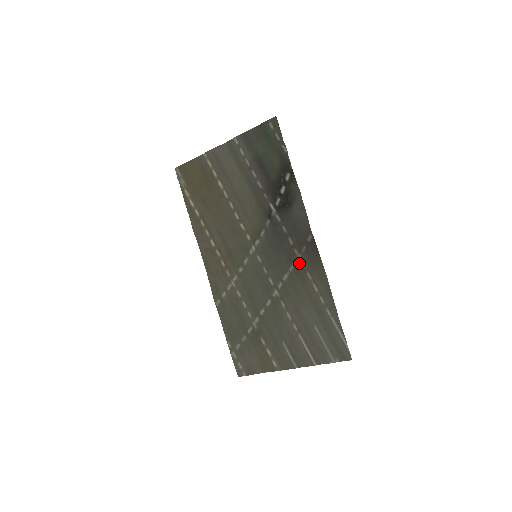
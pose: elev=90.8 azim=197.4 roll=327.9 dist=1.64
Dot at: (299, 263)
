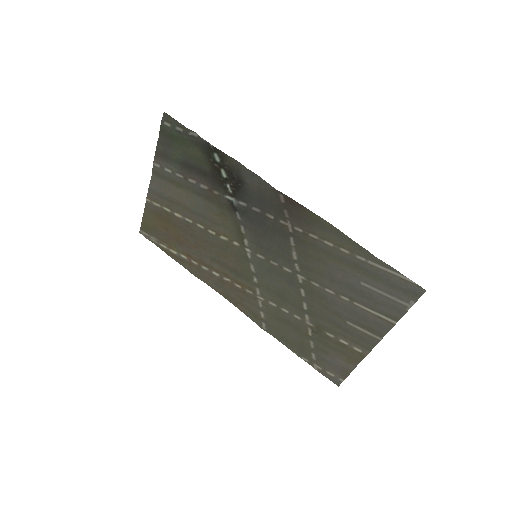
Dot at: (294, 231)
